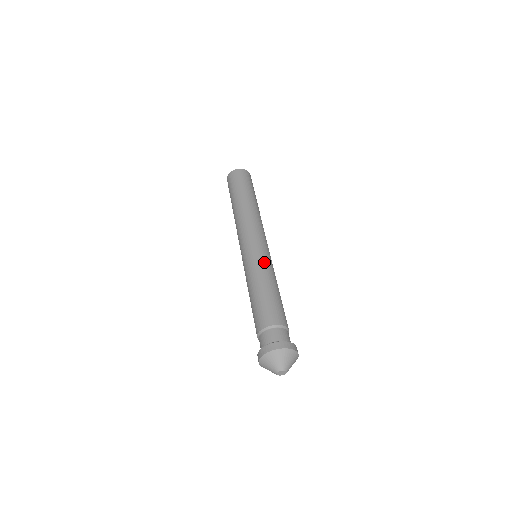
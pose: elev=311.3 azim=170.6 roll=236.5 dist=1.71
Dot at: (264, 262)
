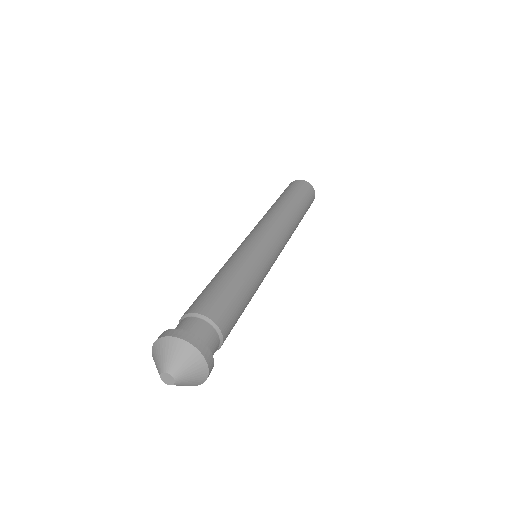
Dot at: (242, 252)
